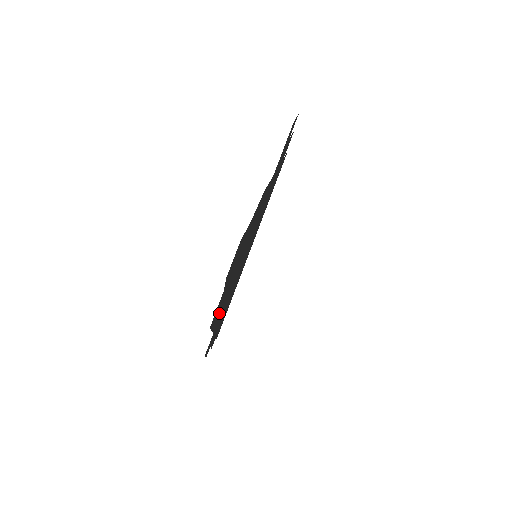
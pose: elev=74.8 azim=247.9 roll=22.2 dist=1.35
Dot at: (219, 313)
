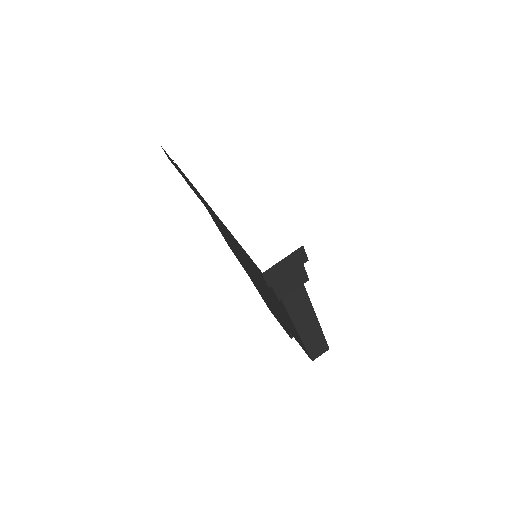
Dot at: (287, 320)
